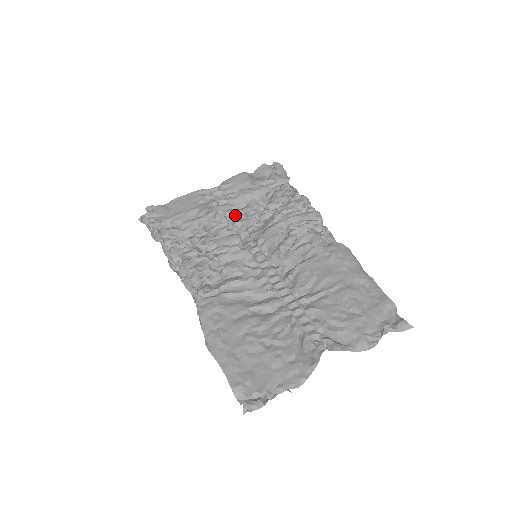
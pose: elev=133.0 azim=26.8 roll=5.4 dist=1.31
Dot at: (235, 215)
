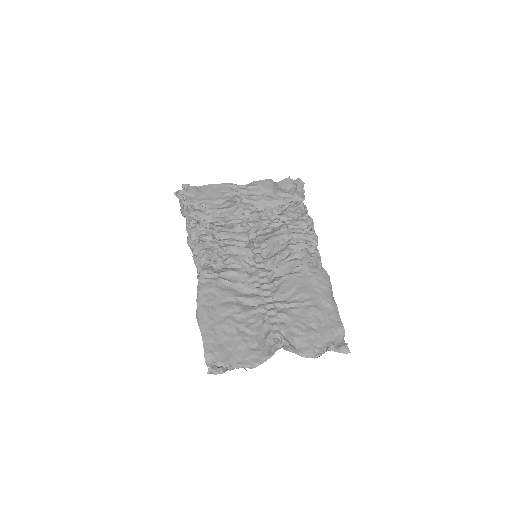
Dot at: (251, 215)
